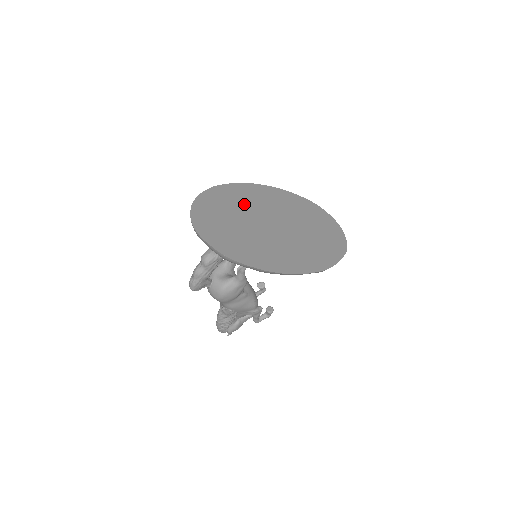
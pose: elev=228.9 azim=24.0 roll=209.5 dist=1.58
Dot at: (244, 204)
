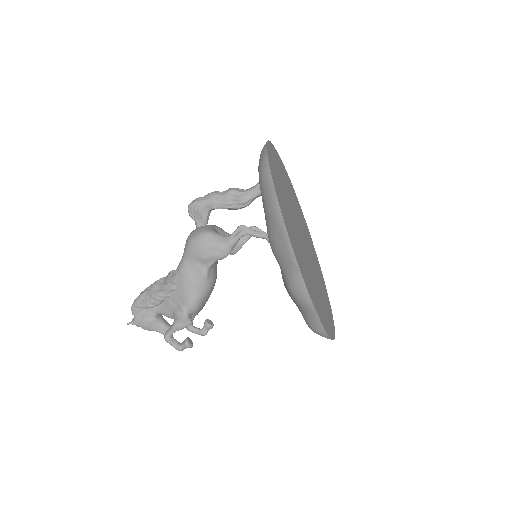
Dot at: (299, 214)
